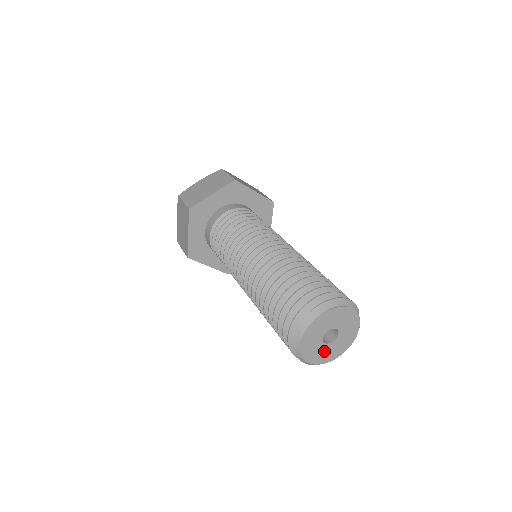
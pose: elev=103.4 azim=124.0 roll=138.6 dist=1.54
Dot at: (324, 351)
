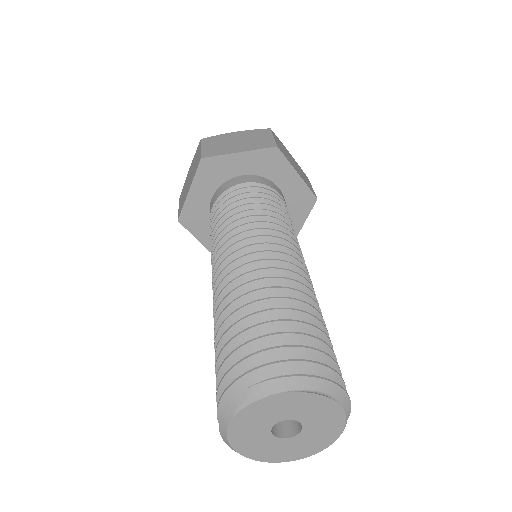
Dot at: (268, 445)
